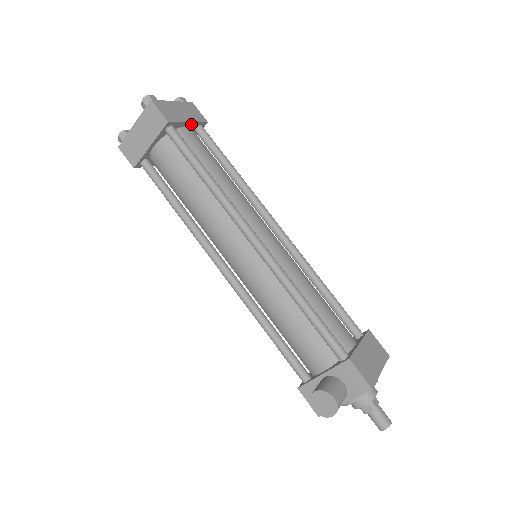
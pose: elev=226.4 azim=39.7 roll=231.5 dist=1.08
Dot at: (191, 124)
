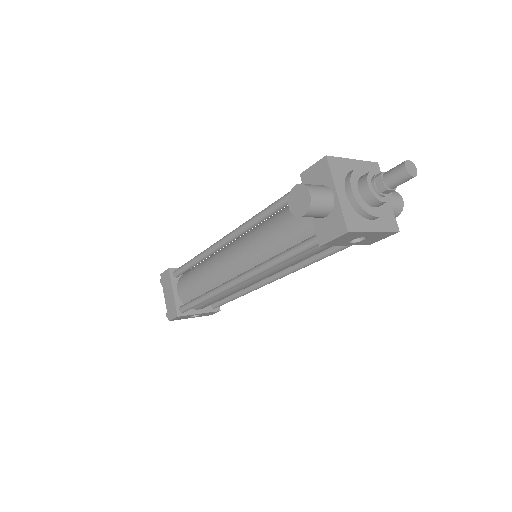
Dot at: occluded
